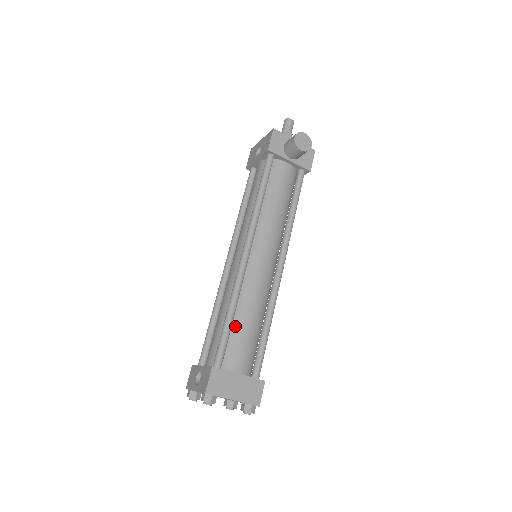
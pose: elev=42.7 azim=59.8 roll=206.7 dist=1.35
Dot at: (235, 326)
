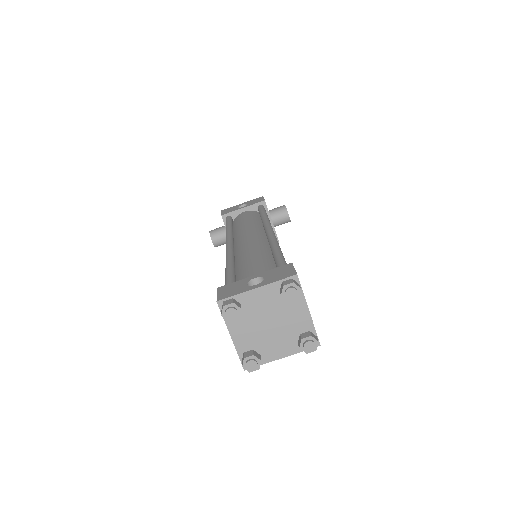
Dot at: occluded
